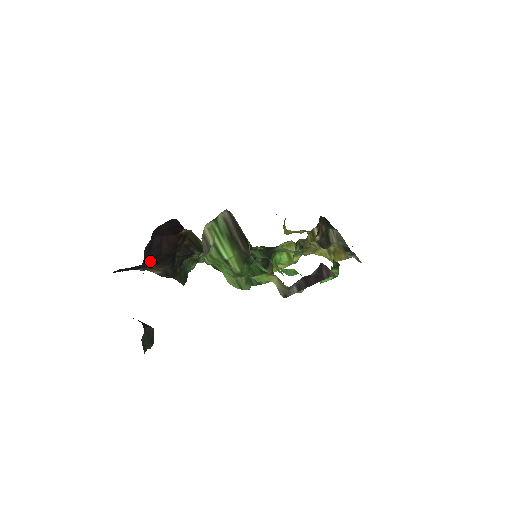
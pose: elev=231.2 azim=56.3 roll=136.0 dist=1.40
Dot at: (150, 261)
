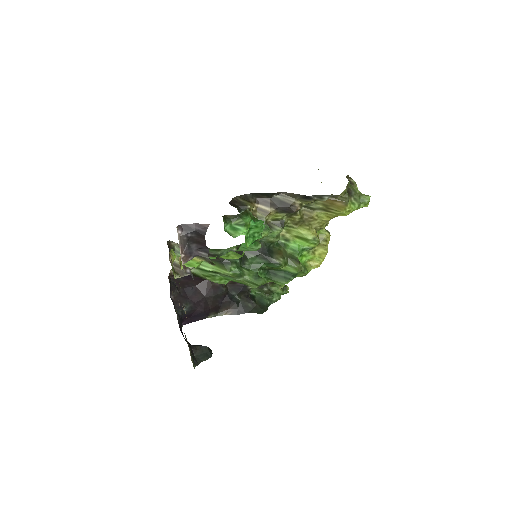
Dot at: (201, 306)
